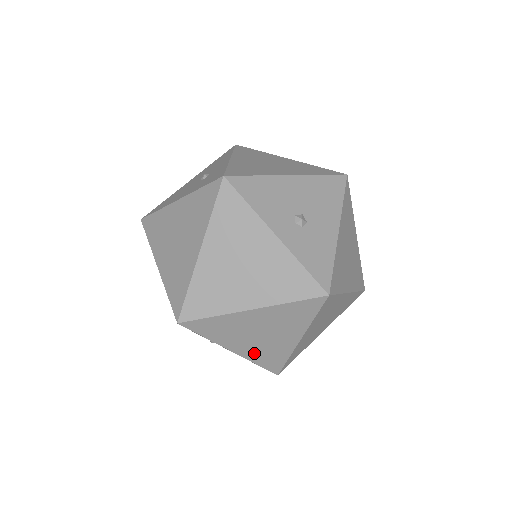
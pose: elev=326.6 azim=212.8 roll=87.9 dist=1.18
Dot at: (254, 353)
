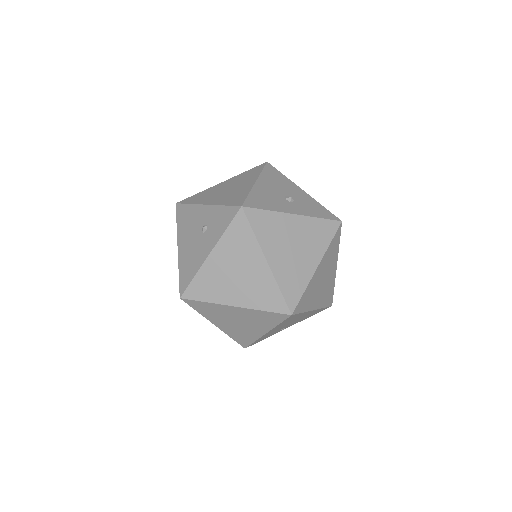
Dot at: (322, 300)
